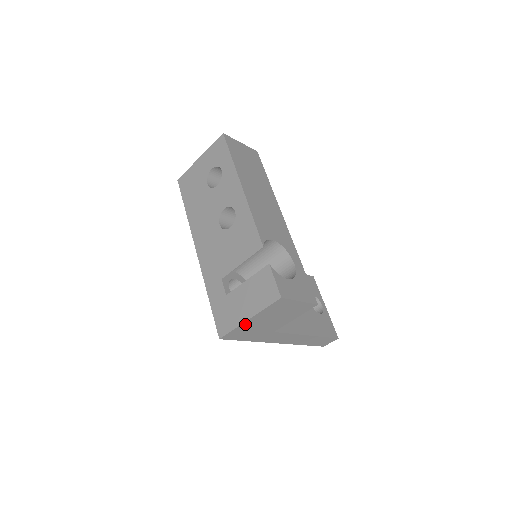
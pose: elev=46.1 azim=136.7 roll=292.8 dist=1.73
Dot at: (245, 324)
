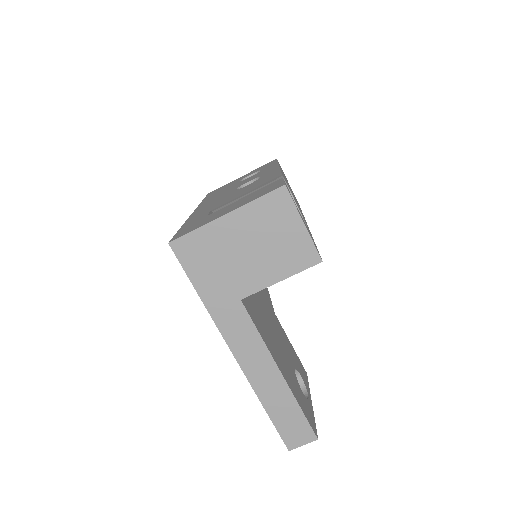
Dot at: (216, 227)
